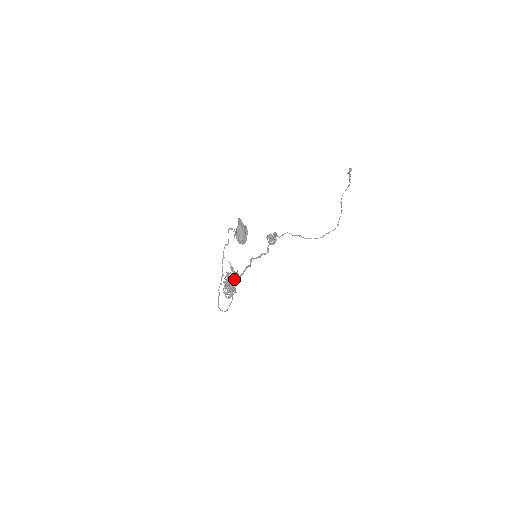
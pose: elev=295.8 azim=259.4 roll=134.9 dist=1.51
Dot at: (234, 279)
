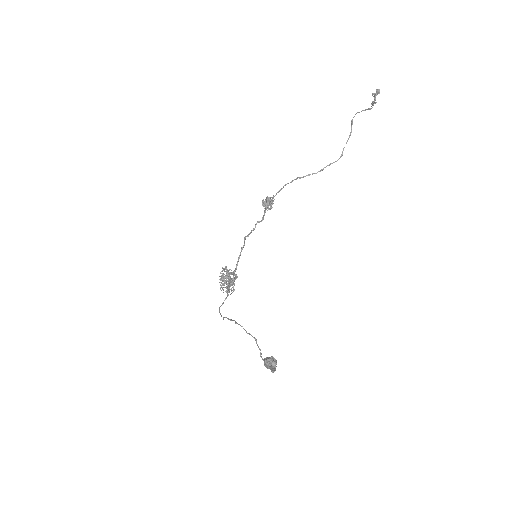
Dot at: (233, 283)
